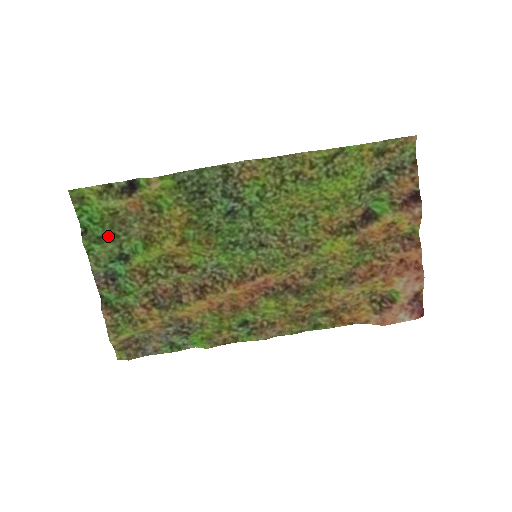
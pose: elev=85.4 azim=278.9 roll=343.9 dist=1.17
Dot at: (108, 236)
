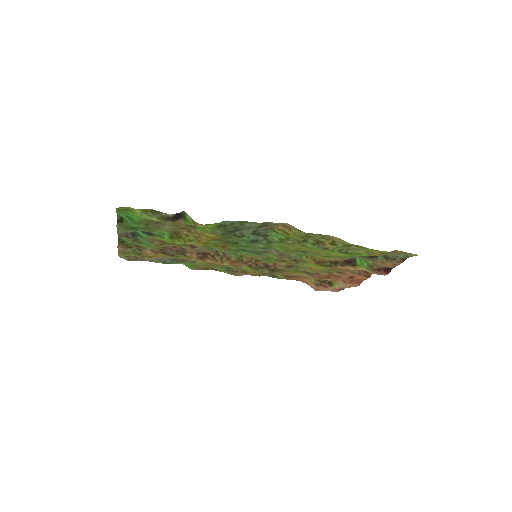
Dot at: (141, 228)
